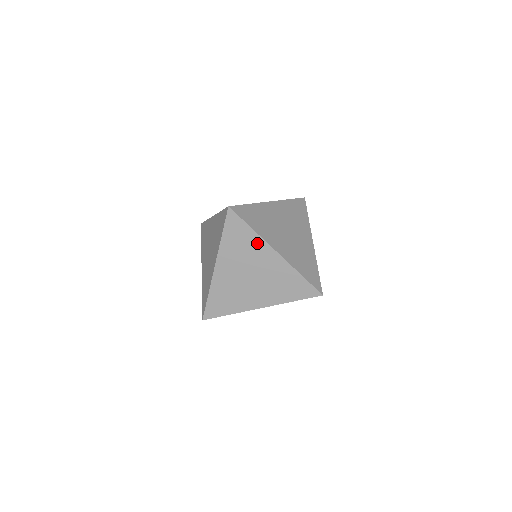
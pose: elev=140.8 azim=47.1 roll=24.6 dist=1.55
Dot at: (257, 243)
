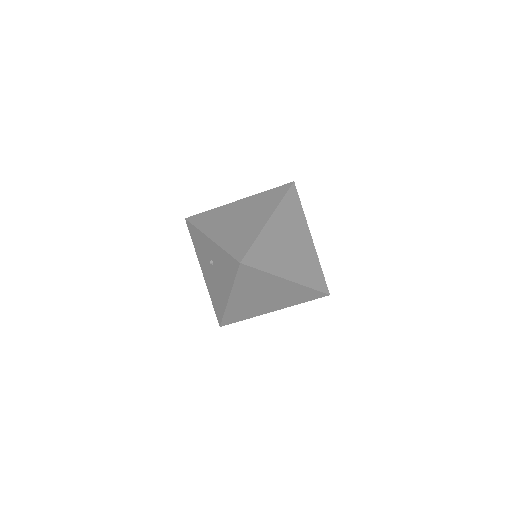
Dot at: (271, 206)
